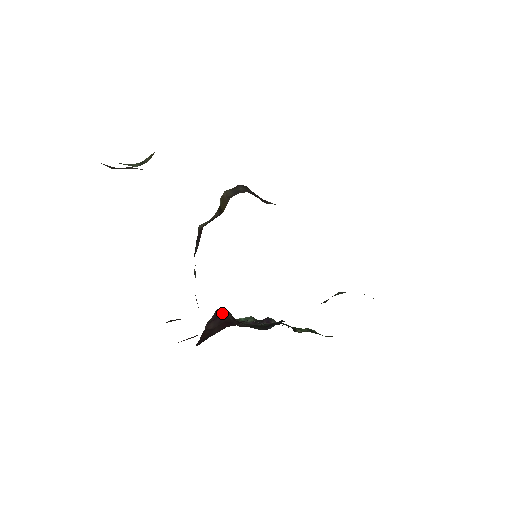
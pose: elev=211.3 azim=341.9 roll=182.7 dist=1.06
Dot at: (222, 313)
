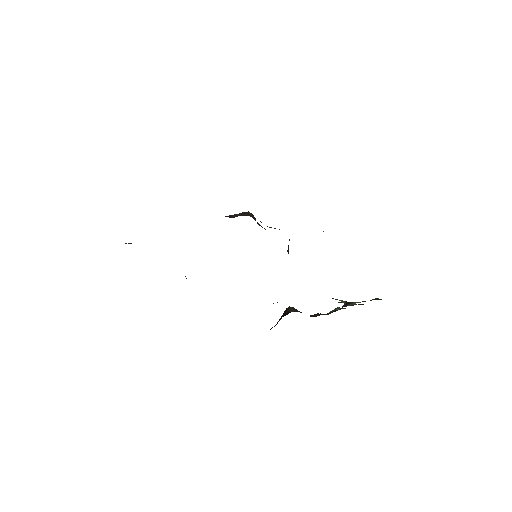
Dot at: (287, 310)
